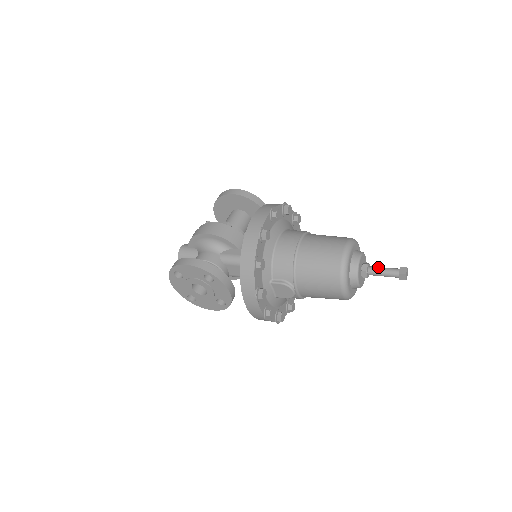
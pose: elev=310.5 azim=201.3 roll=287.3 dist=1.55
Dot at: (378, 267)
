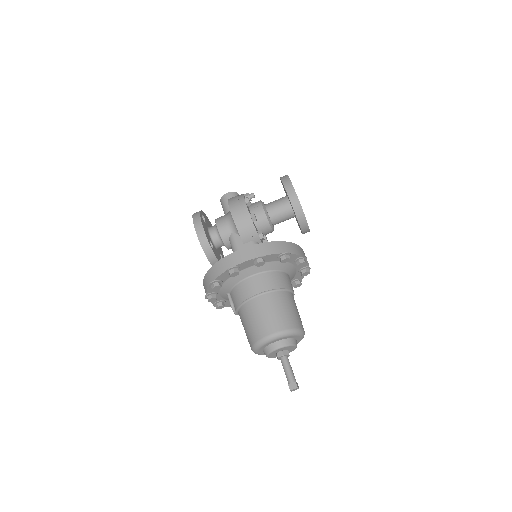
Dot at: (287, 364)
